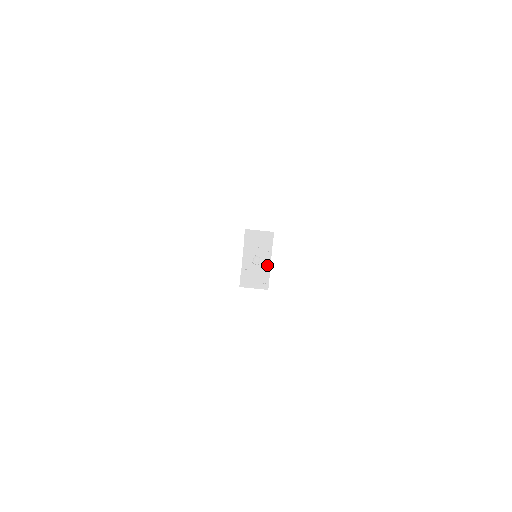
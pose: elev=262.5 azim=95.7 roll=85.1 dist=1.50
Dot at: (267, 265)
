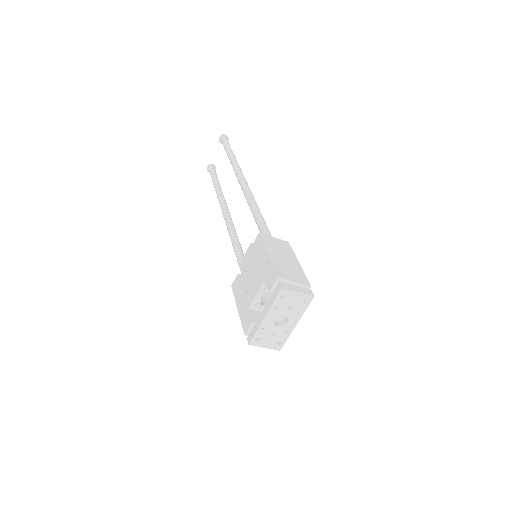
Dot at: (290, 328)
